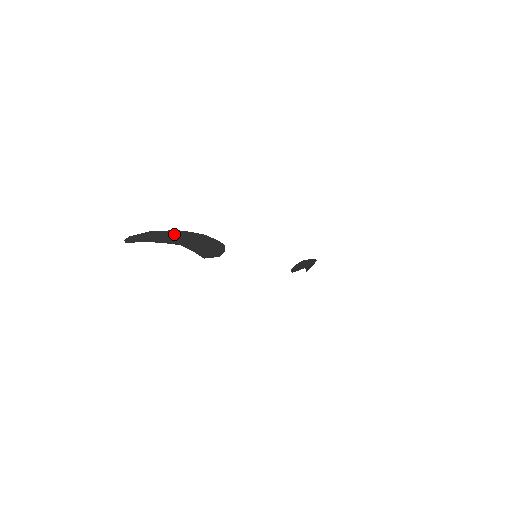
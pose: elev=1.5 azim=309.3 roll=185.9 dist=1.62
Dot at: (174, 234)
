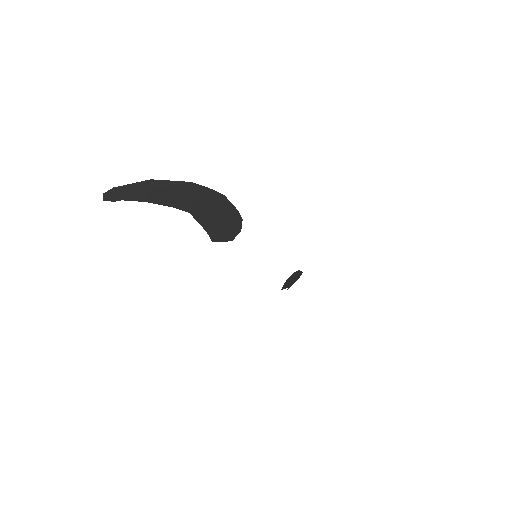
Dot at: (184, 189)
